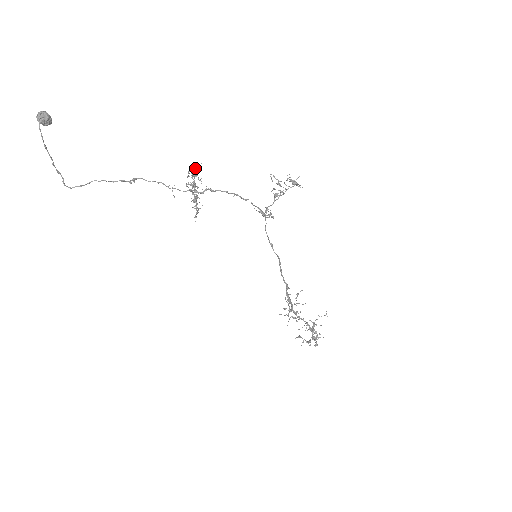
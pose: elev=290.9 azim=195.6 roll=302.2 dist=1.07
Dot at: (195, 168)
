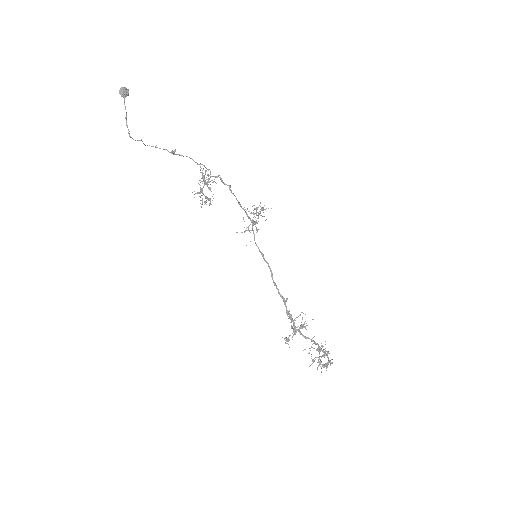
Dot at: (203, 176)
